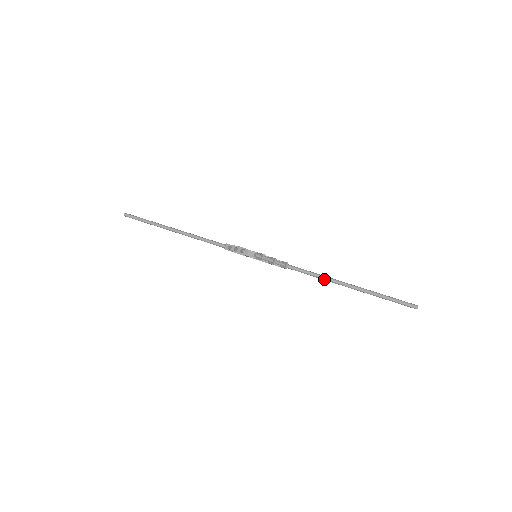
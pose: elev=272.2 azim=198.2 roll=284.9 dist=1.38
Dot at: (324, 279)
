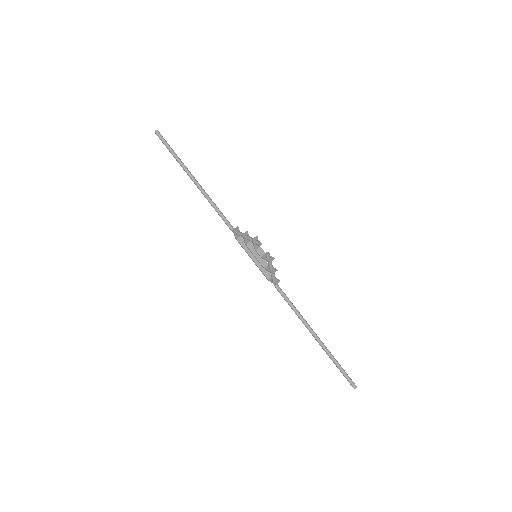
Dot at: (299, 315)
